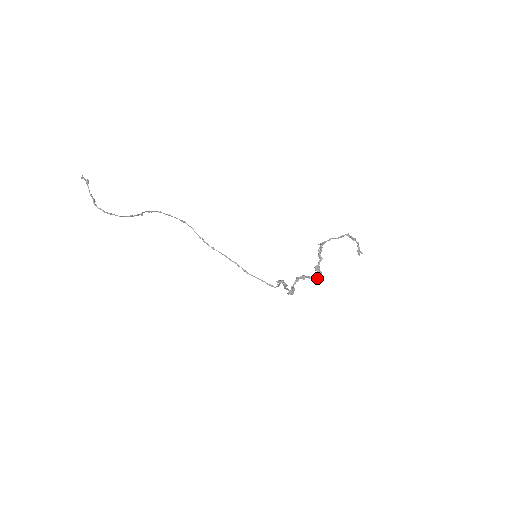
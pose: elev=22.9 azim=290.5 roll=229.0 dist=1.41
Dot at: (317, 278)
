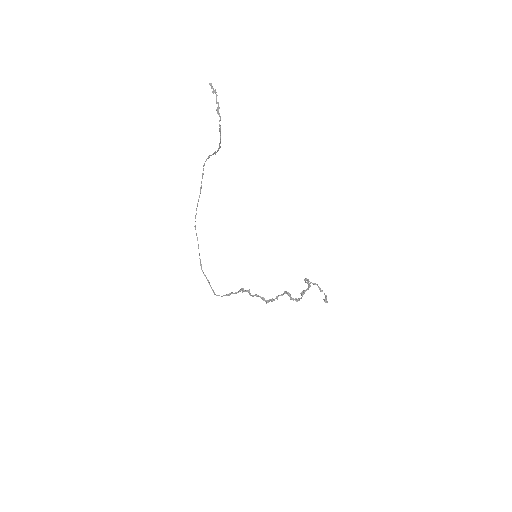
Dot at: (296, 301)
